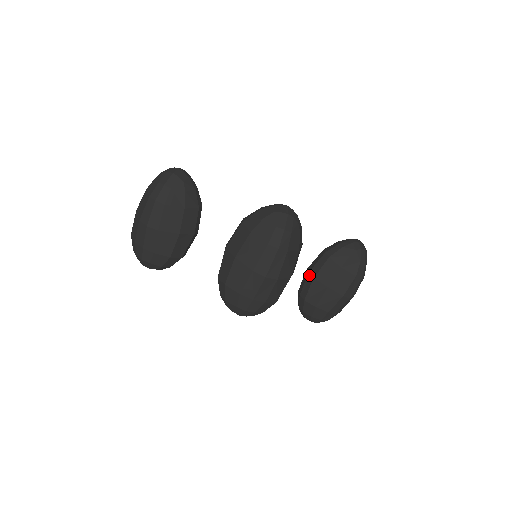
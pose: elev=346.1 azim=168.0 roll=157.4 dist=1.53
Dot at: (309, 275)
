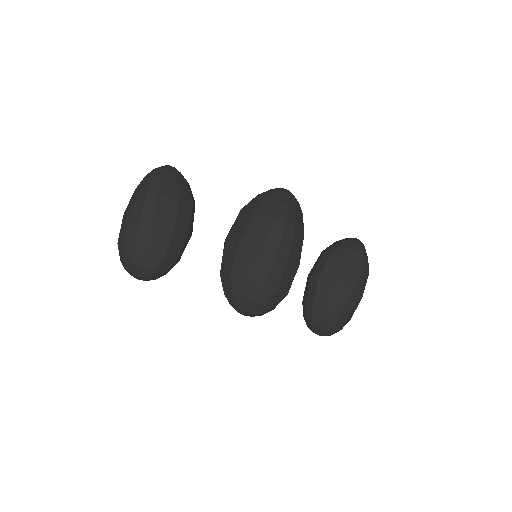
Dot at: (313, 277)
